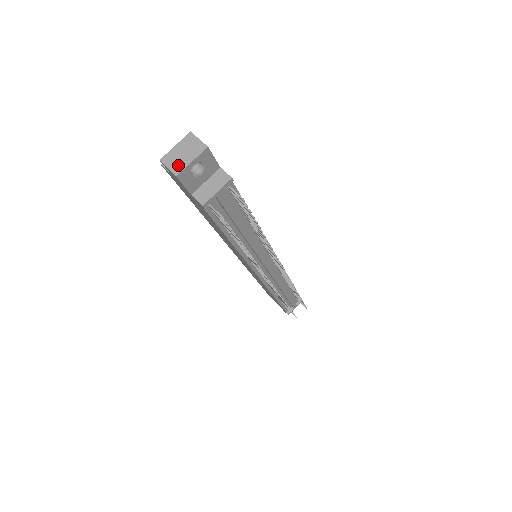
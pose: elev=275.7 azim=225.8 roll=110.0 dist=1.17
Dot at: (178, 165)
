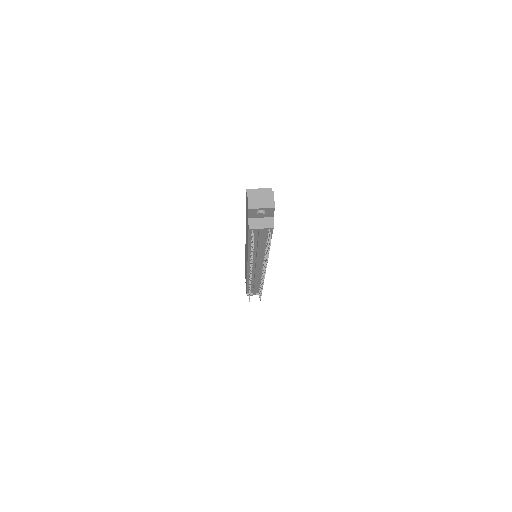
Dot at: (254, 204)
